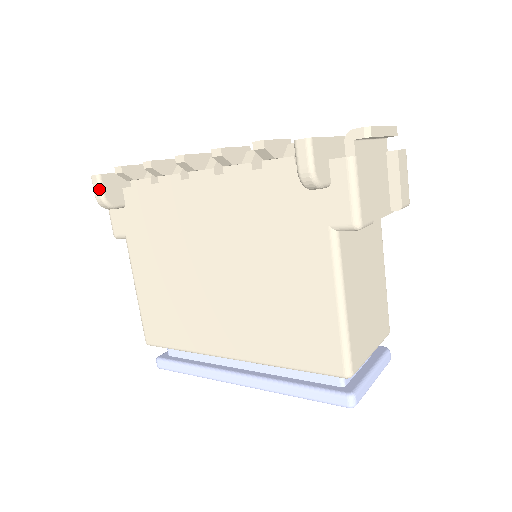
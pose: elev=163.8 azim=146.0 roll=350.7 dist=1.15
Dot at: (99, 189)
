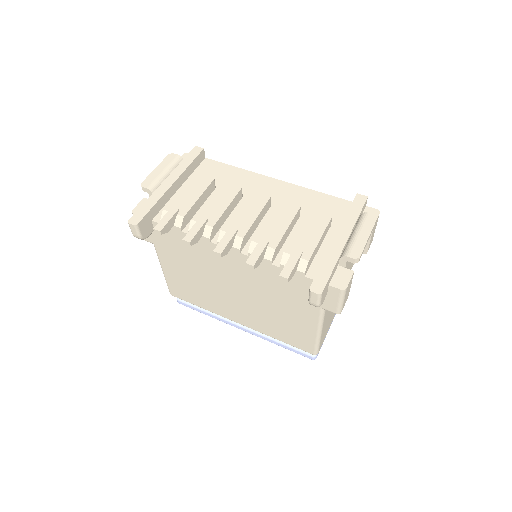
Dot at: (137, 233)
